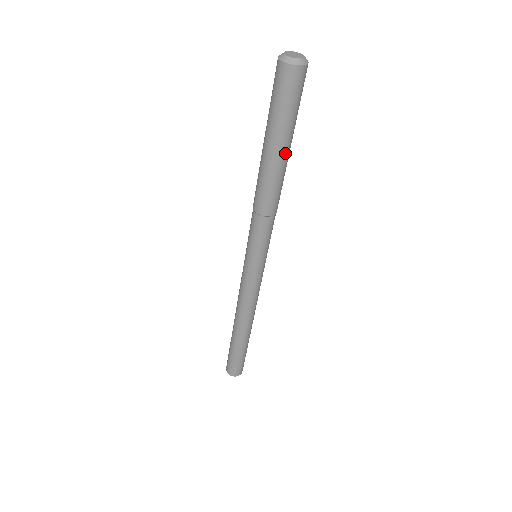
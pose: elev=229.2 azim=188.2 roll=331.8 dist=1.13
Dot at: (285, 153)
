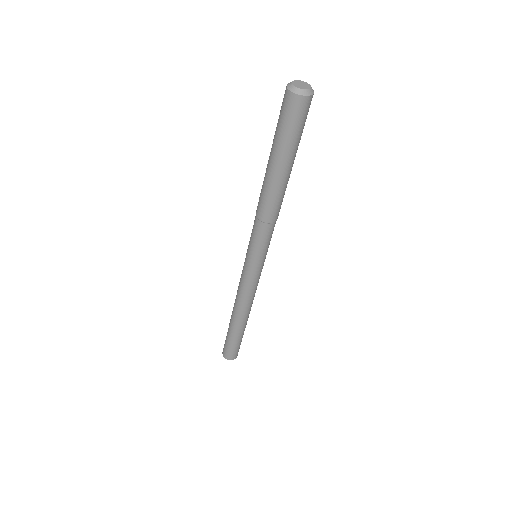
Dot at: (289, 169)
